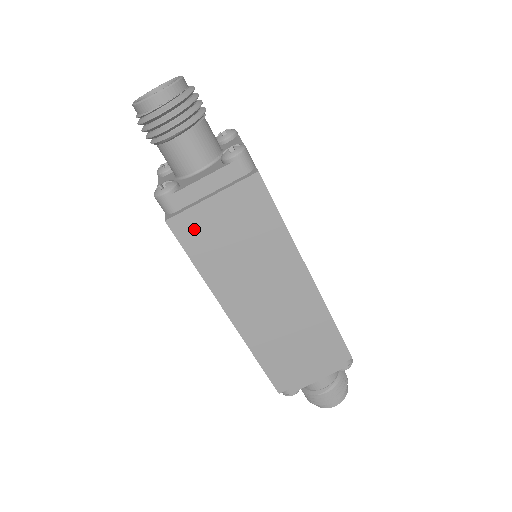
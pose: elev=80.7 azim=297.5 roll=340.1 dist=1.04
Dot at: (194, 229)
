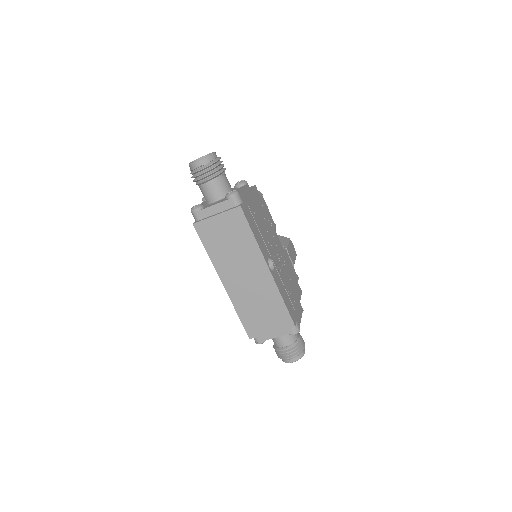
Dot at: (207, 231)
